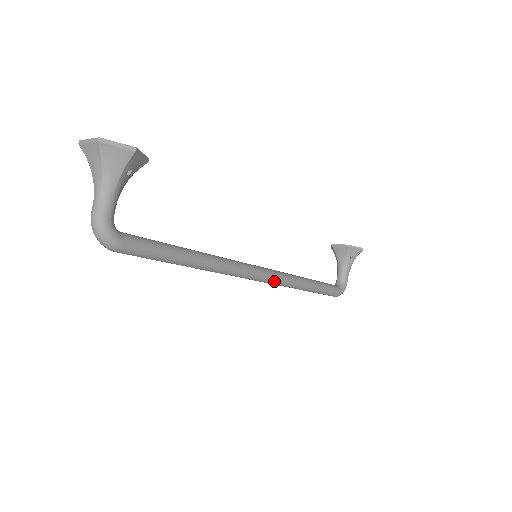
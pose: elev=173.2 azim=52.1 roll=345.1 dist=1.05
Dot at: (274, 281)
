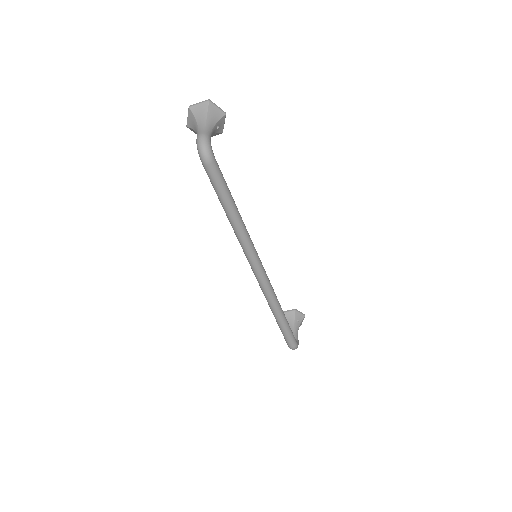
Dot at: (267, 282)
